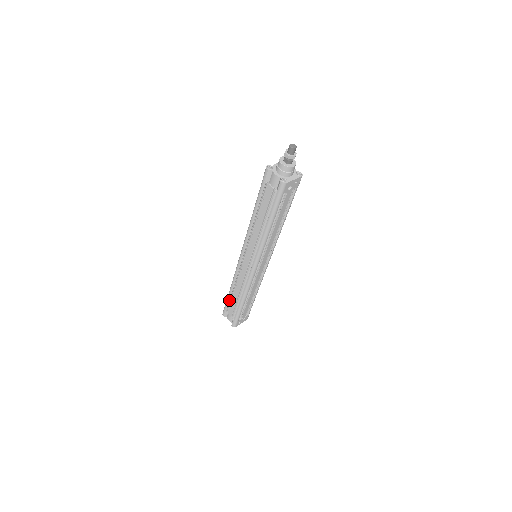
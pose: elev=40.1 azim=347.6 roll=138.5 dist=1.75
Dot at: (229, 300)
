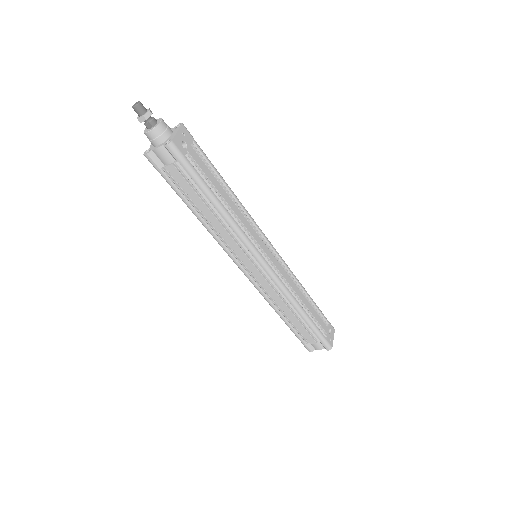
Dot at: (294, 330)
